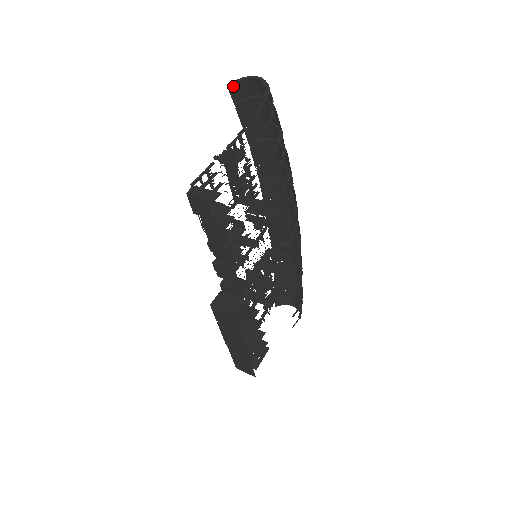
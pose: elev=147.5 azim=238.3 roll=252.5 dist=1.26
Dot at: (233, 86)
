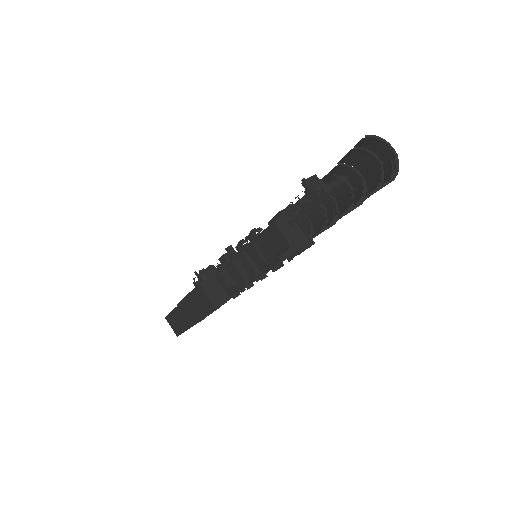
Dot at: (369, 138)
